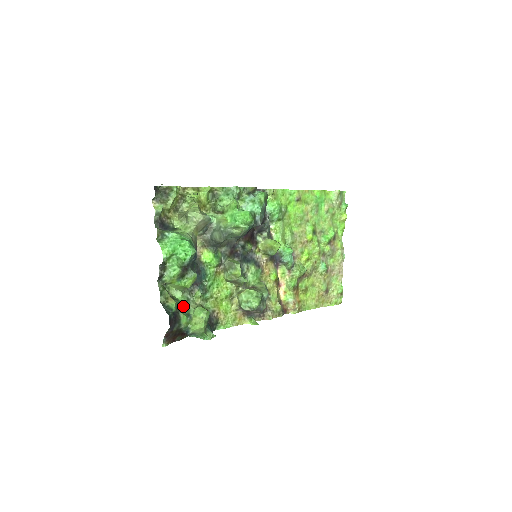
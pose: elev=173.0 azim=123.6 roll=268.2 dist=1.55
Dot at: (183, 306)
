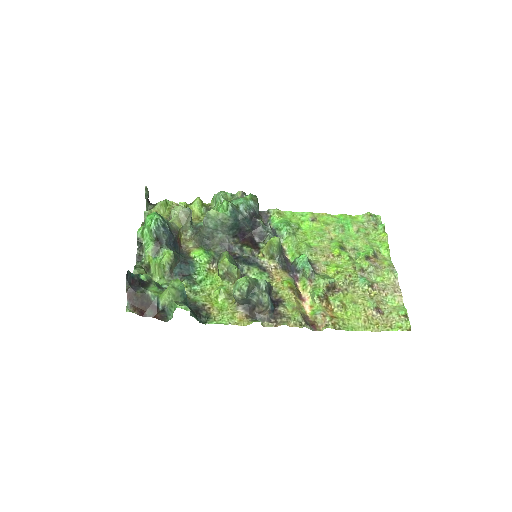
Dot at: (162, 288)
